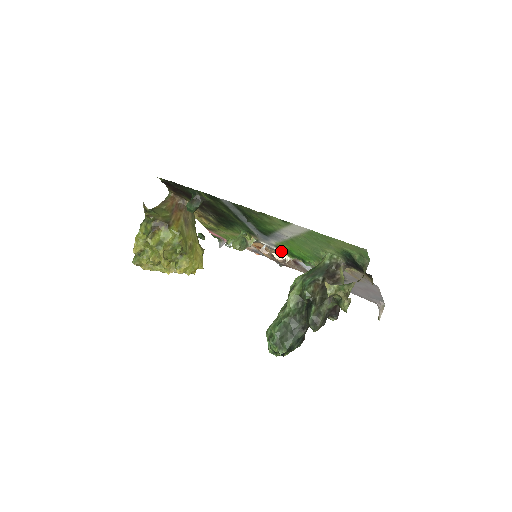
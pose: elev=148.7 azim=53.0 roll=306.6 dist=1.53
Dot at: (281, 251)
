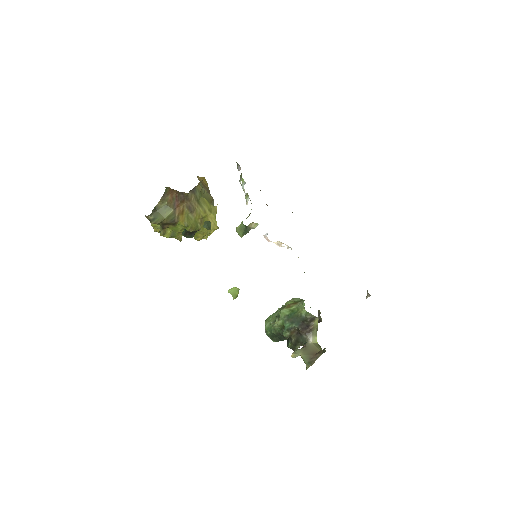
Dot at: (281, 243)
